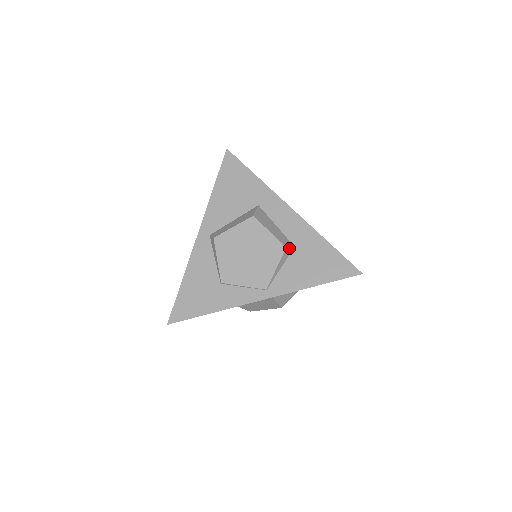
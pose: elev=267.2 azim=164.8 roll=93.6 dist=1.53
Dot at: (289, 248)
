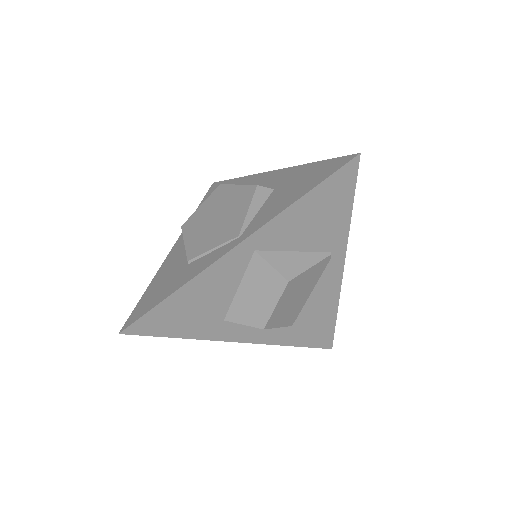
Dot at: (264, 188)
